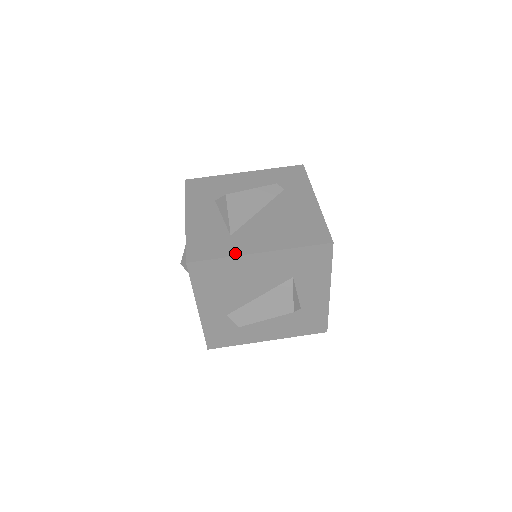
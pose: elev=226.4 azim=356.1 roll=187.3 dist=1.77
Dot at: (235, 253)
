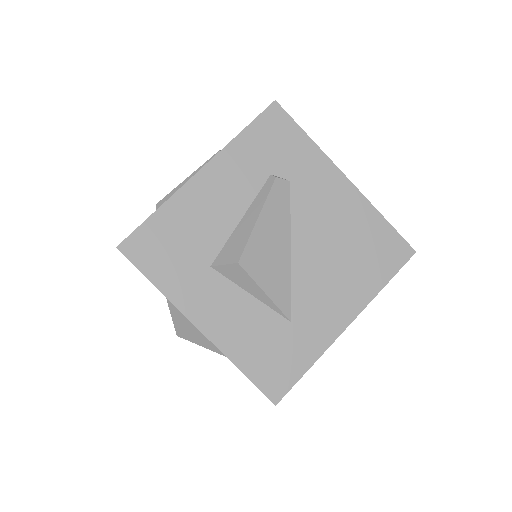
Dot at: (321, 348)
